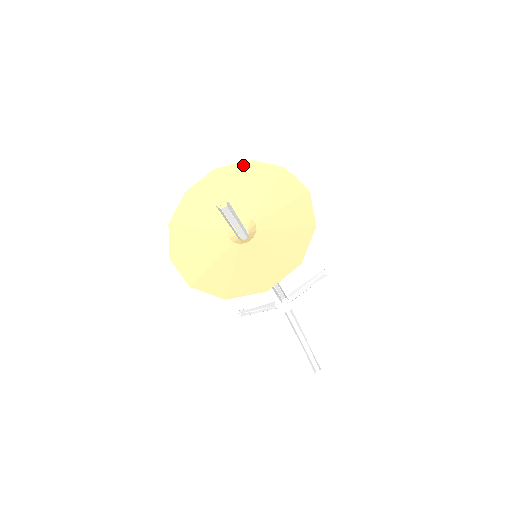
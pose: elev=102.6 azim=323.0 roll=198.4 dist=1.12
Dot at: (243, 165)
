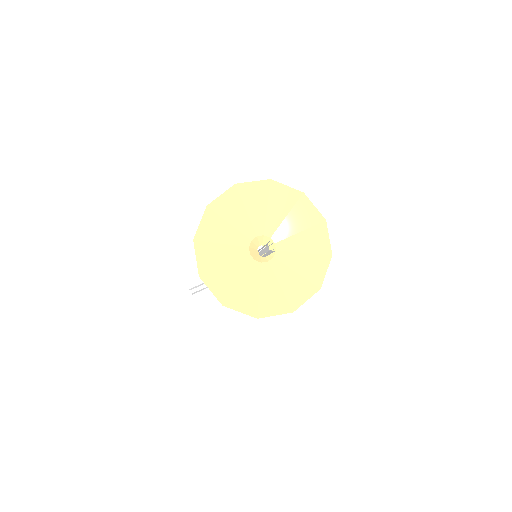
Dot at: (231, 191)
